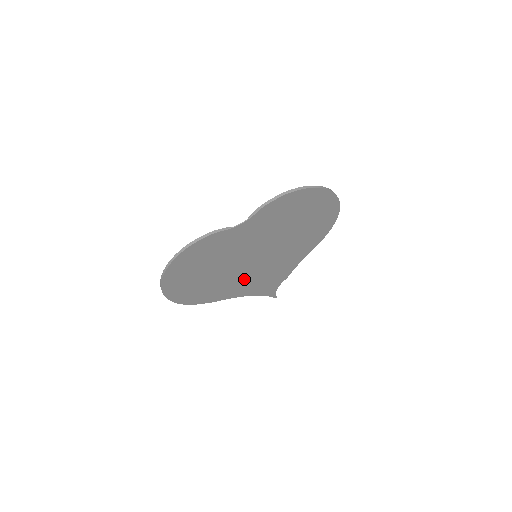
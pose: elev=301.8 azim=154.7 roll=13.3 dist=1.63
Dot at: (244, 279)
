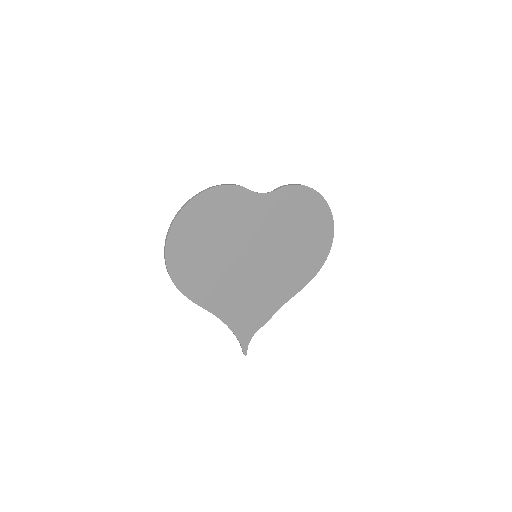
Dot at: (234, 287)
